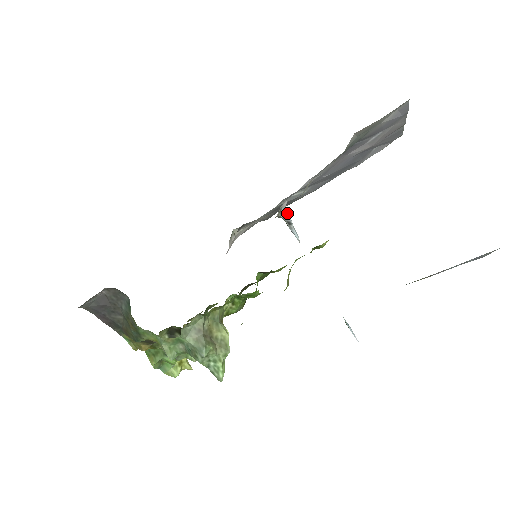
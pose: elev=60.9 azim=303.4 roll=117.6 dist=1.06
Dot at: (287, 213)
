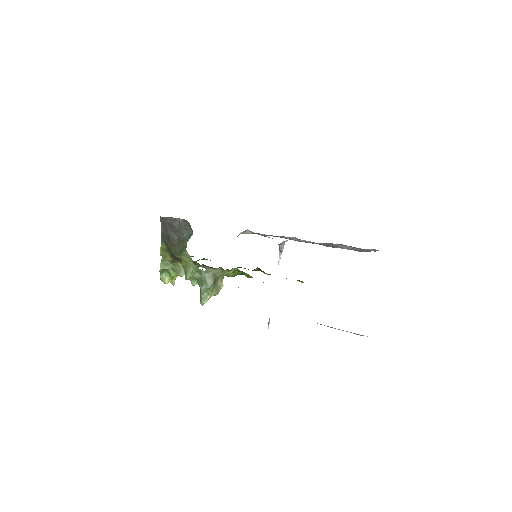
Dot at: occluded
